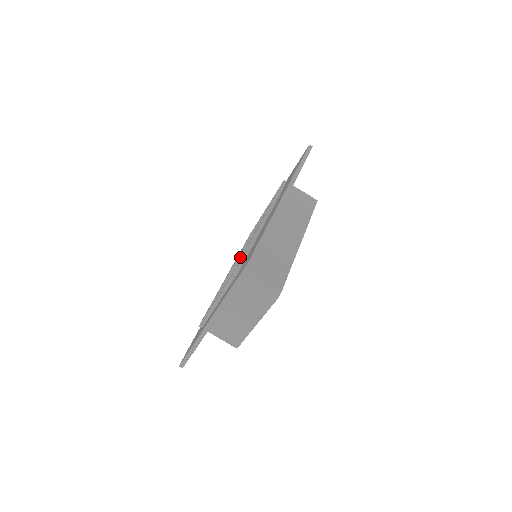
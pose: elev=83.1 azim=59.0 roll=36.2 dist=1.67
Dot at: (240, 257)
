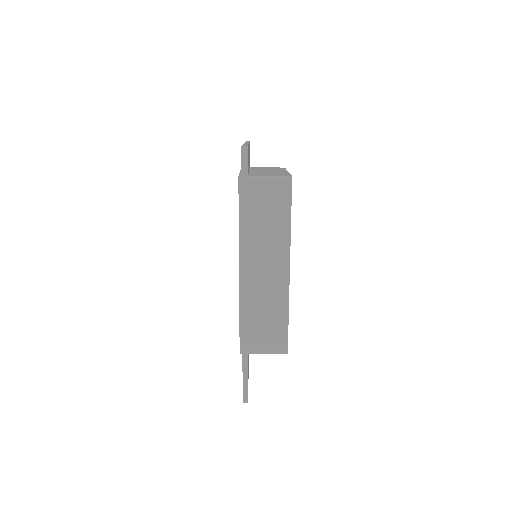
Dot at: occluded
